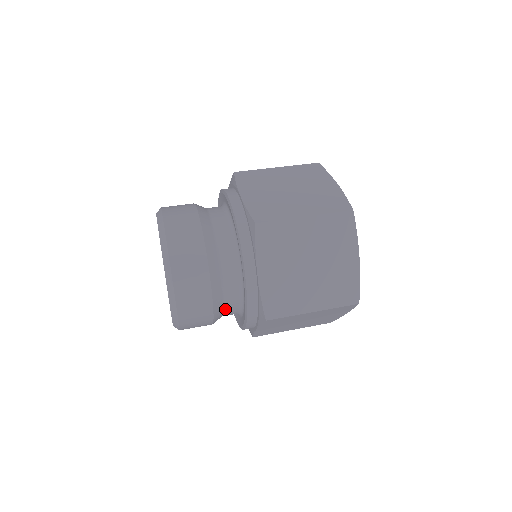
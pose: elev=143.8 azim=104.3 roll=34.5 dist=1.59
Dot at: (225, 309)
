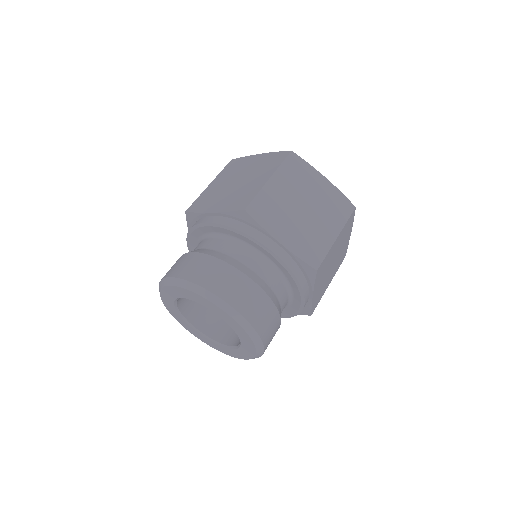
Dot at: (279, 301)
